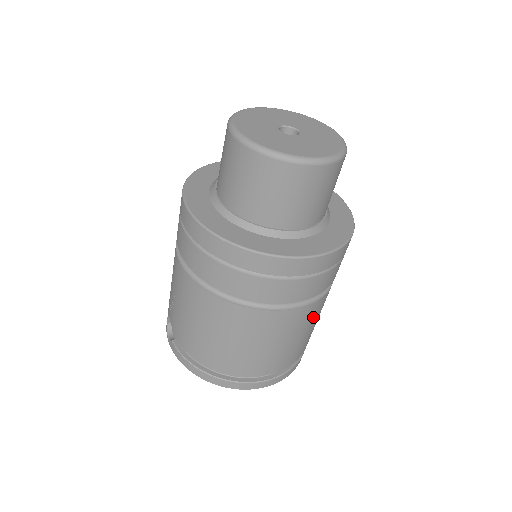
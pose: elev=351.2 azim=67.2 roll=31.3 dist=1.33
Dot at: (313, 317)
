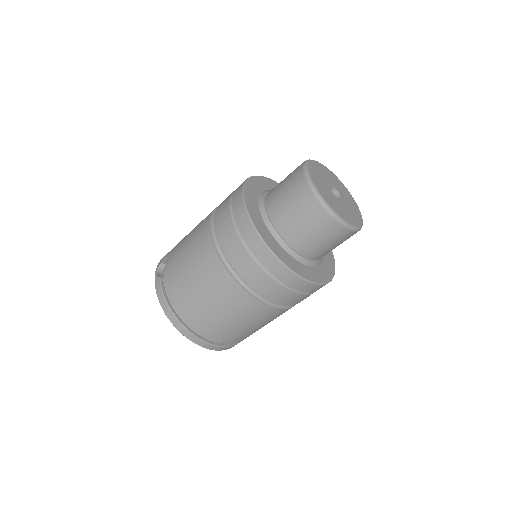
Dot at: (270, 319)
